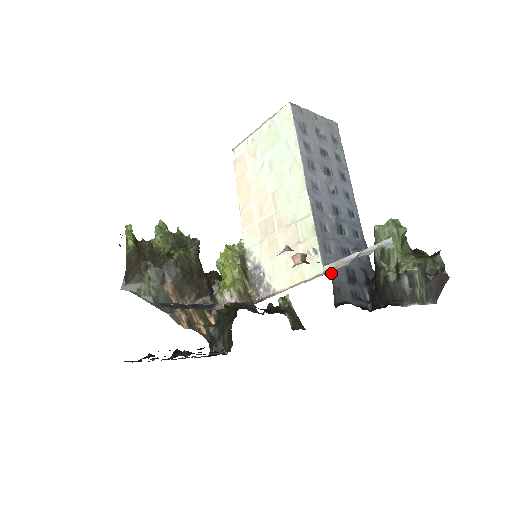
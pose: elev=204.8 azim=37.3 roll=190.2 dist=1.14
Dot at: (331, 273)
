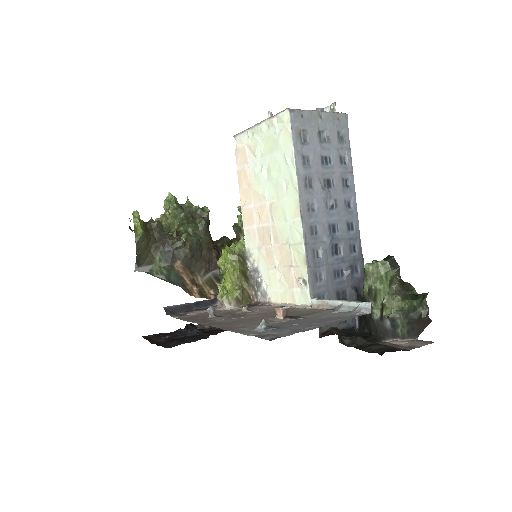
Dot at: occluded
